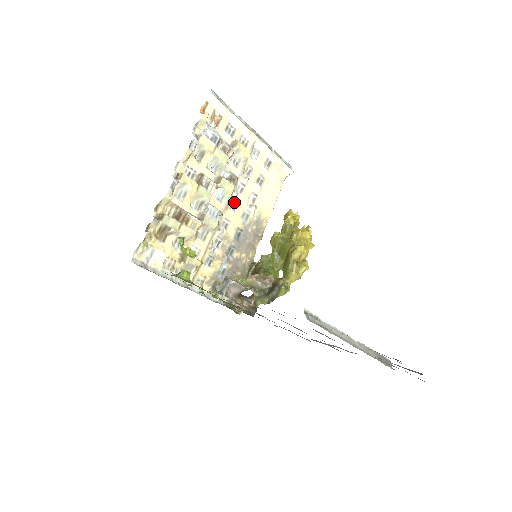
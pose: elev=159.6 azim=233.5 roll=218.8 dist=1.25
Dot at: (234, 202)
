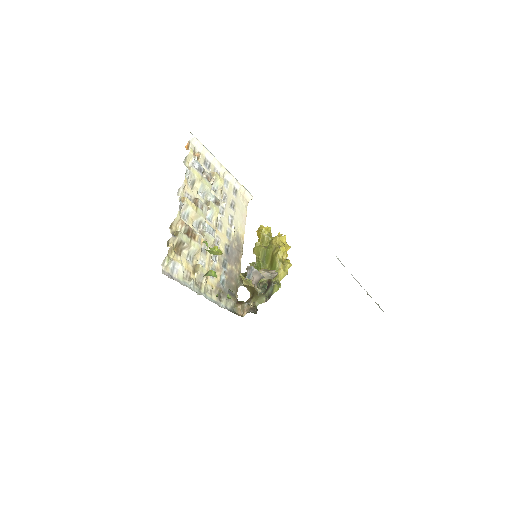
Dot at: (219, 222)
